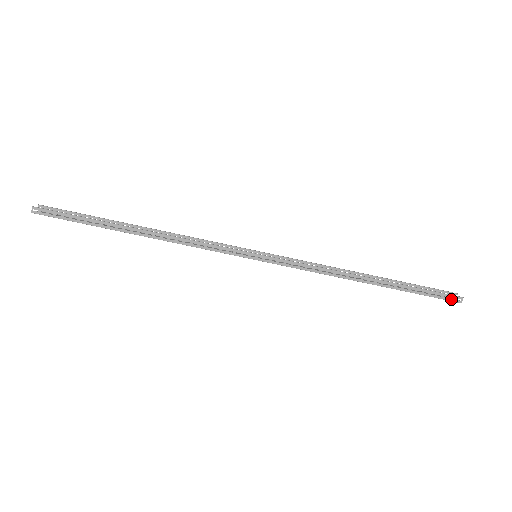
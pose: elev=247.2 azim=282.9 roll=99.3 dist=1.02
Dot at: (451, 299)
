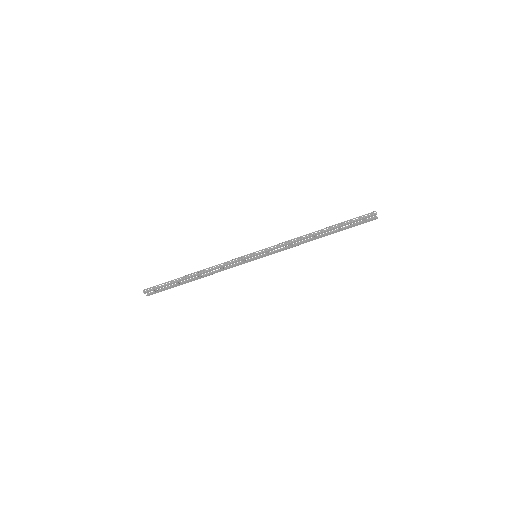
Dot at: (369, 215)
